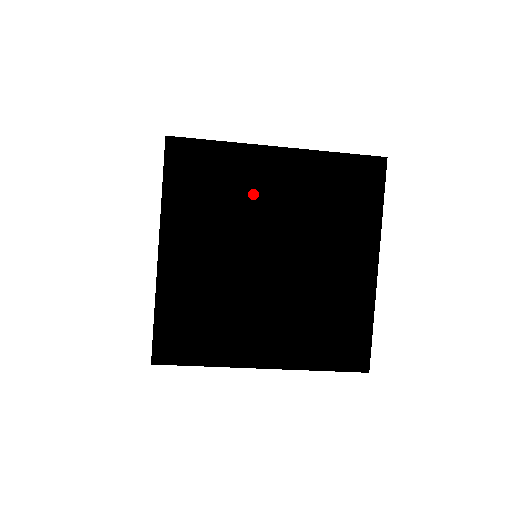
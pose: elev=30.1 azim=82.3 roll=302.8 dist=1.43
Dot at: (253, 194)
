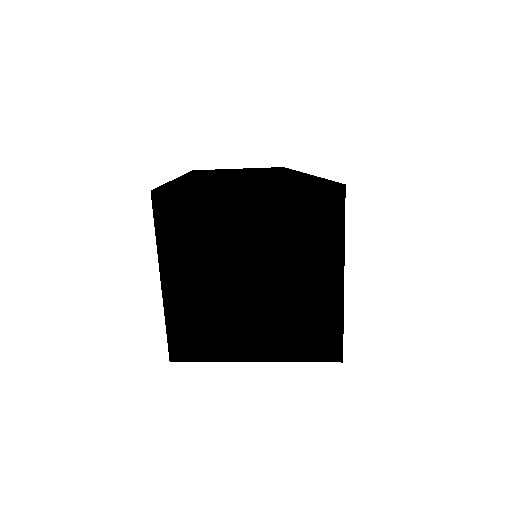
Dot at: (229, 230)
